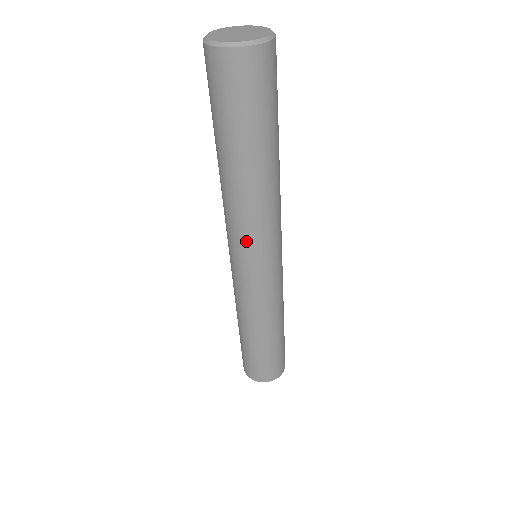
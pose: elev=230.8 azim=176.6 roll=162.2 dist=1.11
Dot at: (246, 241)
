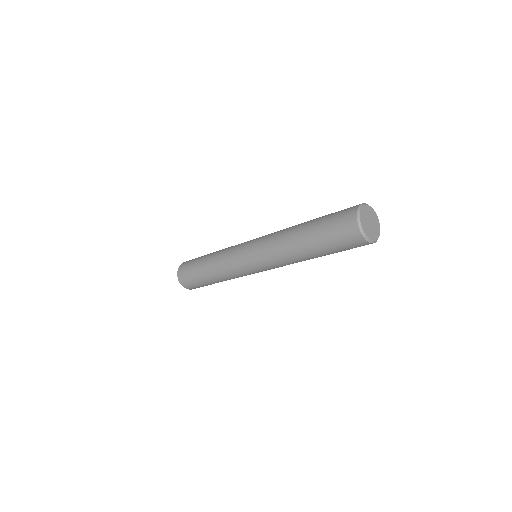
Dot at: (263, 255)
